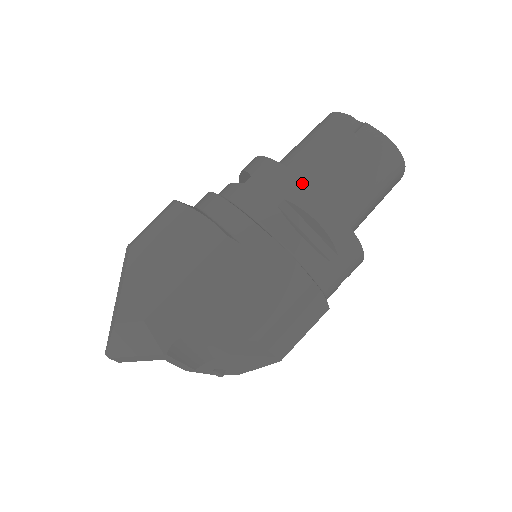
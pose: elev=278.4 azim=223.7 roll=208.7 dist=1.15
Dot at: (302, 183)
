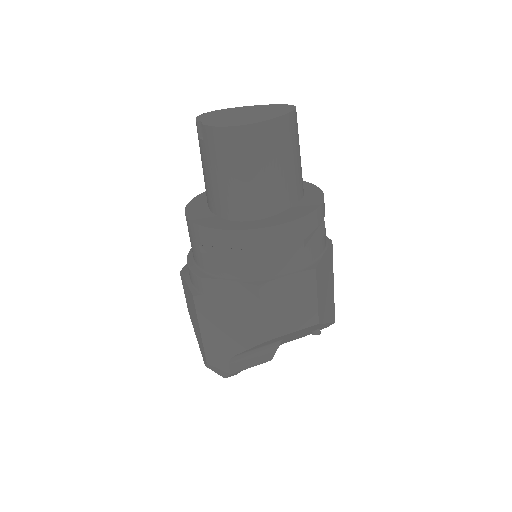
Dot at: (196, 227)
